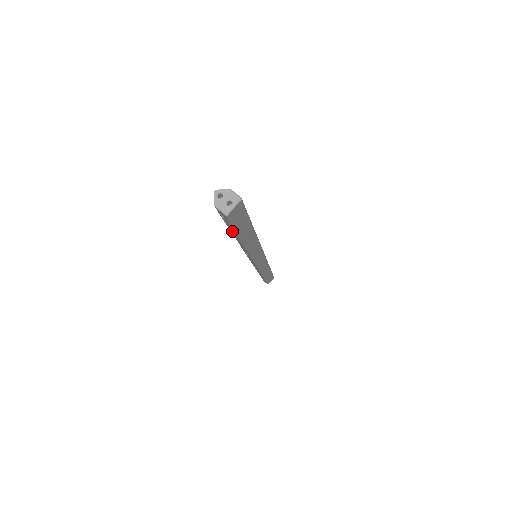
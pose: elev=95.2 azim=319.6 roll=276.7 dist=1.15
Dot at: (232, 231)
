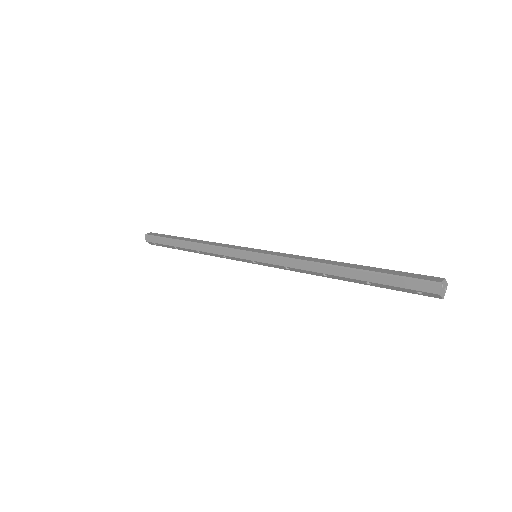
Dot at: (372, 284)
